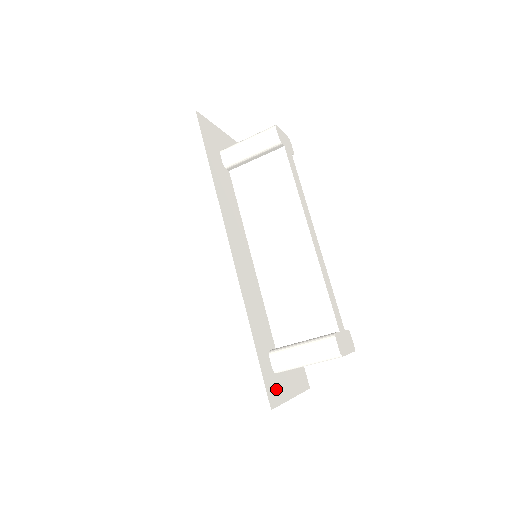
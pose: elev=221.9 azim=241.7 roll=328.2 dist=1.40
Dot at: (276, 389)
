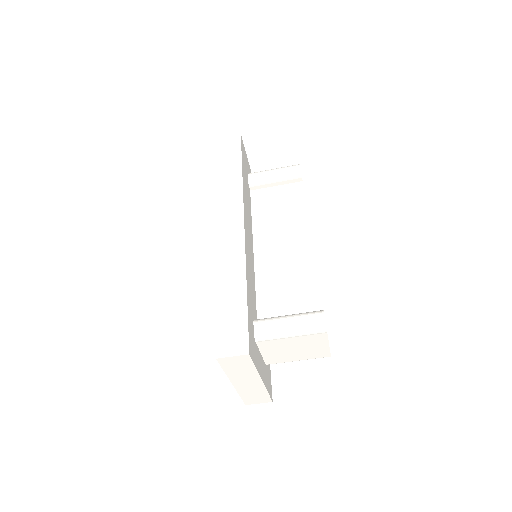
Dot at: (254, 350)
